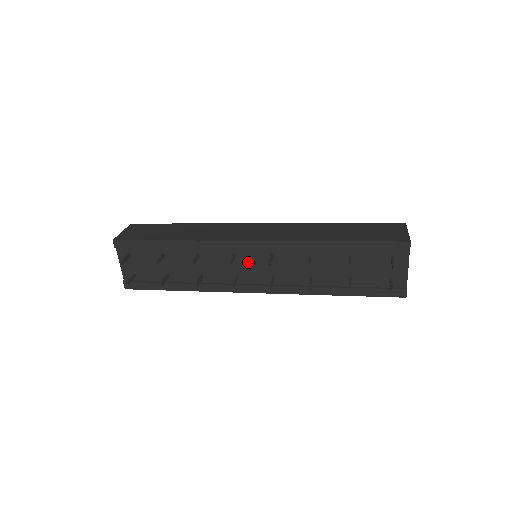
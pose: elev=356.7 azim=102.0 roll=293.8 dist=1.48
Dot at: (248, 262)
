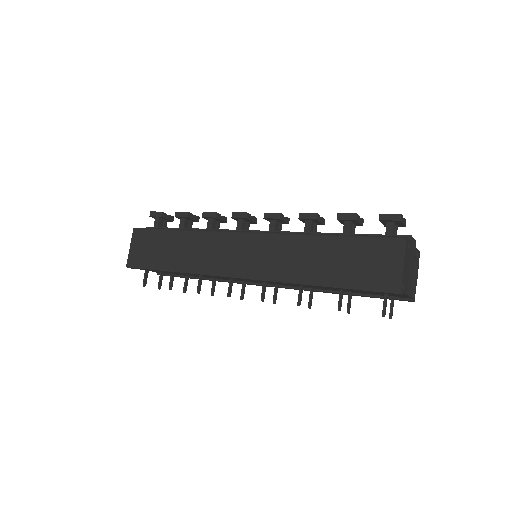
Dot at: occluded
